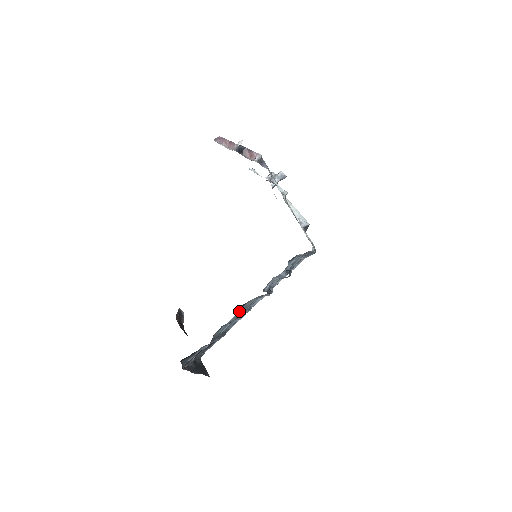
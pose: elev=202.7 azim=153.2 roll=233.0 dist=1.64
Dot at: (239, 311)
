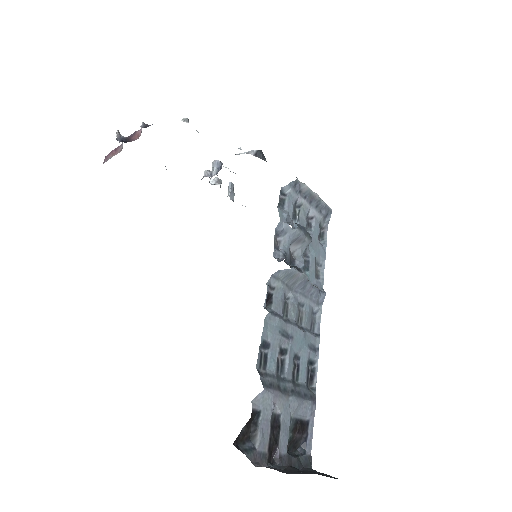
Dot at: (270, 313)
